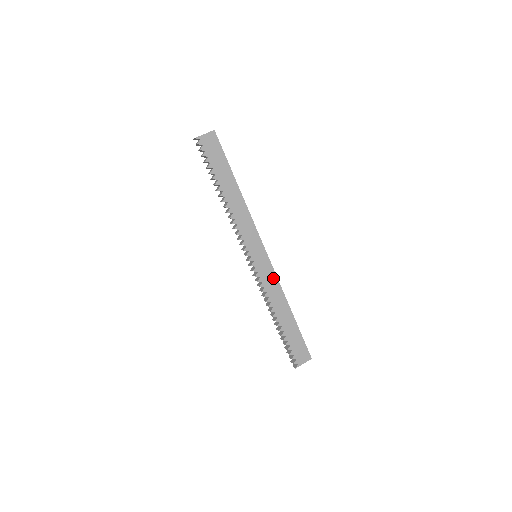
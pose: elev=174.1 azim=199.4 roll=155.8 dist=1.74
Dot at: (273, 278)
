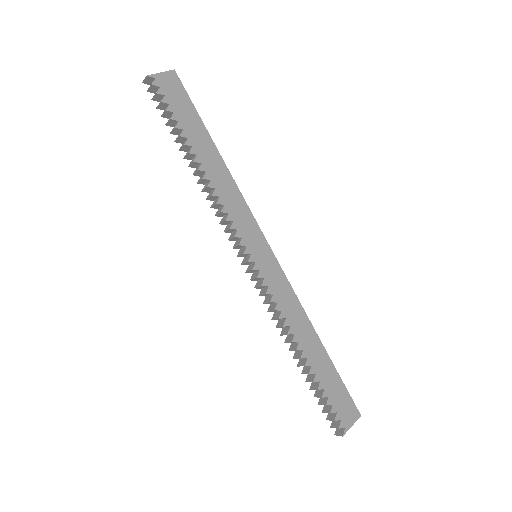
Dot at: (286, 288)
